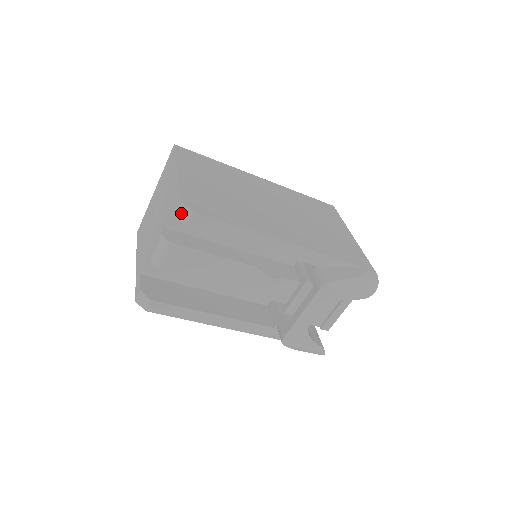
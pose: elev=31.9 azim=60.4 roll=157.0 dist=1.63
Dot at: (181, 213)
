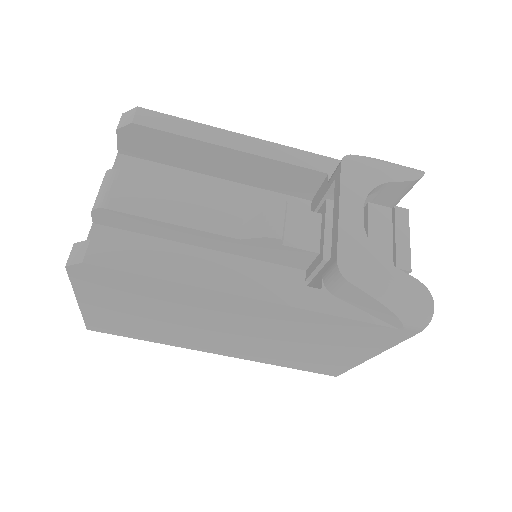
Dot at: (123, 121)
